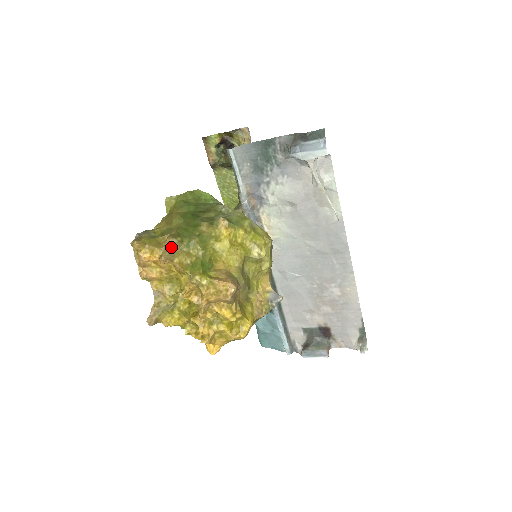
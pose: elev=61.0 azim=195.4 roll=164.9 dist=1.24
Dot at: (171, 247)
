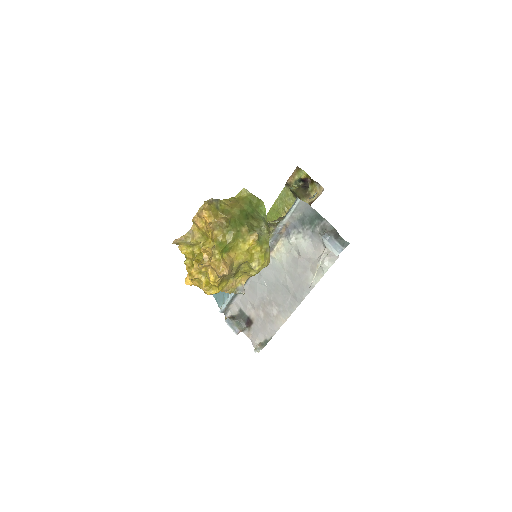
Dot at: (220, 224)
